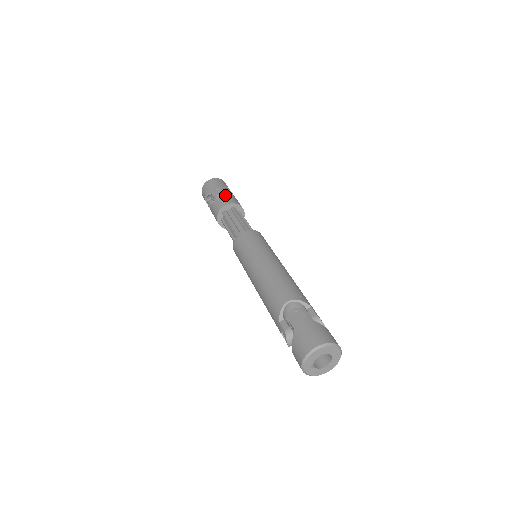
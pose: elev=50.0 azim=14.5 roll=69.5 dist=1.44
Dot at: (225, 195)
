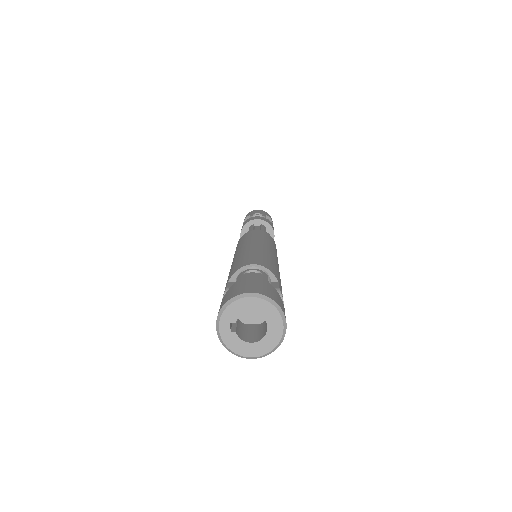
Dot at: occluded
